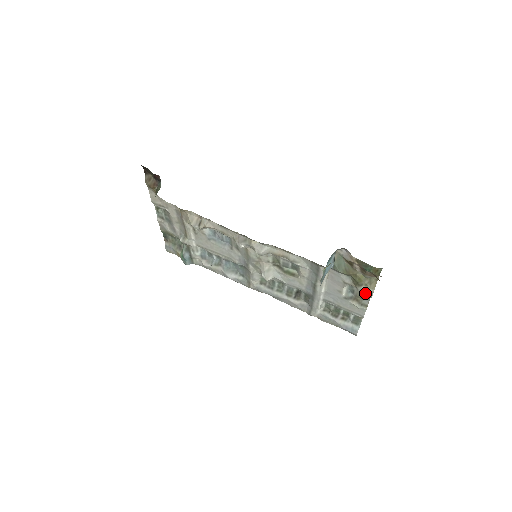
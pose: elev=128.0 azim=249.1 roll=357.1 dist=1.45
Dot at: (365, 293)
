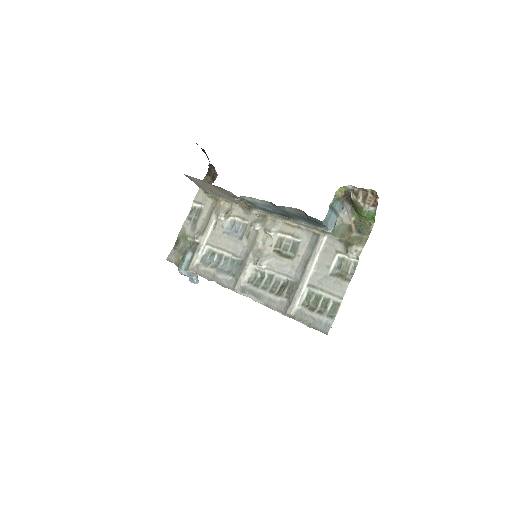
Dot at: (354, 252)
